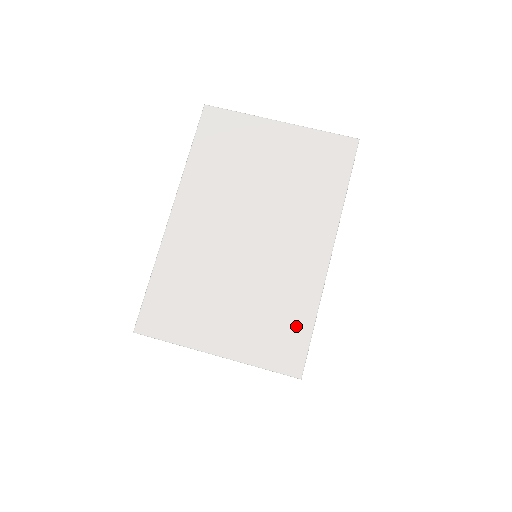
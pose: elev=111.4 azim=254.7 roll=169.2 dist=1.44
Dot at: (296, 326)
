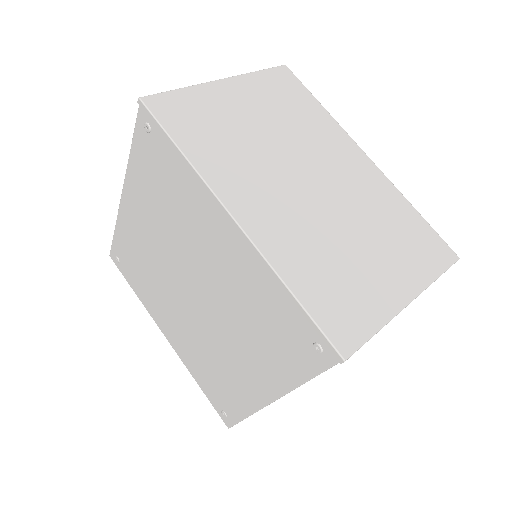
Dot at: (415, 225)
